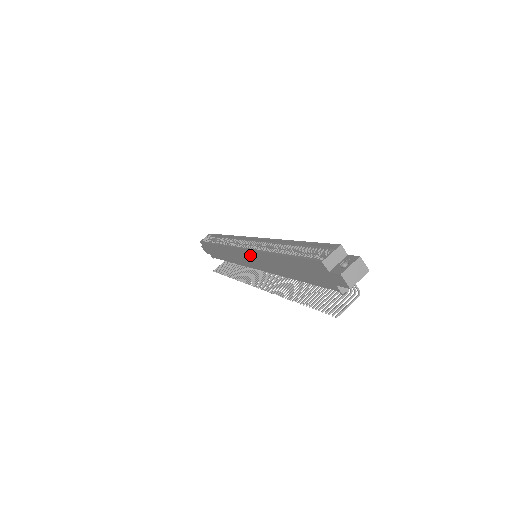
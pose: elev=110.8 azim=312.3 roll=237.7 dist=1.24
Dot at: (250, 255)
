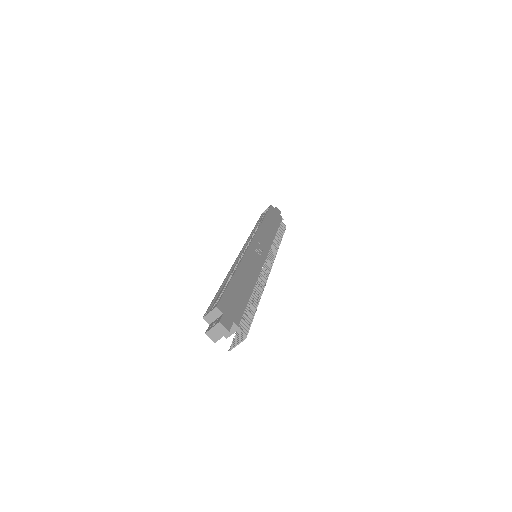
Dot at: occluded
